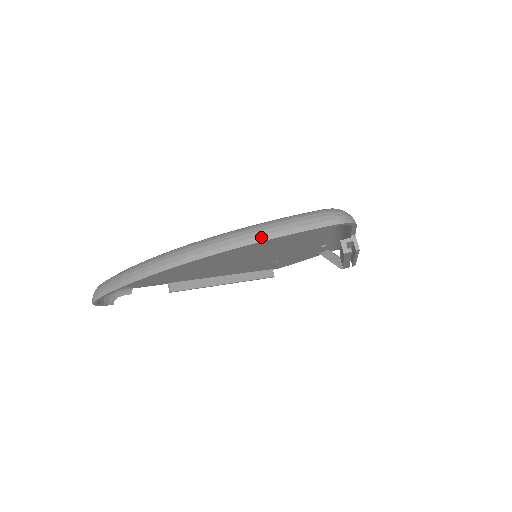
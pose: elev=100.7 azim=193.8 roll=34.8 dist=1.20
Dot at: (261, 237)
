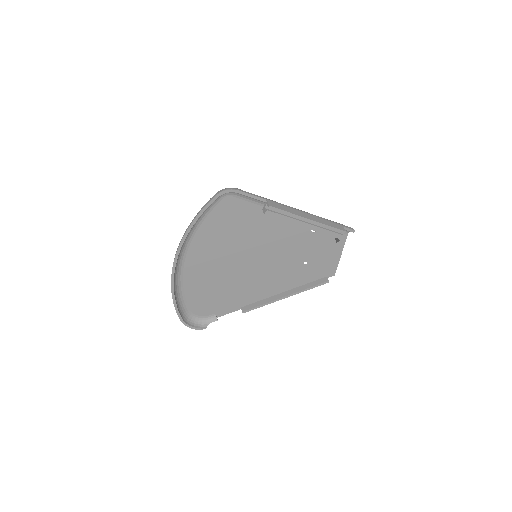
Dot at: (189, 225)
